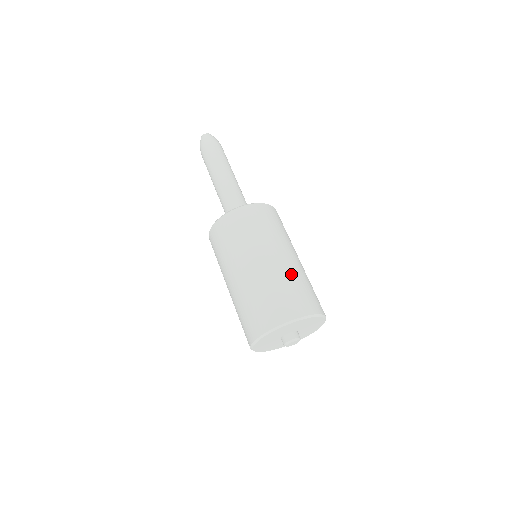
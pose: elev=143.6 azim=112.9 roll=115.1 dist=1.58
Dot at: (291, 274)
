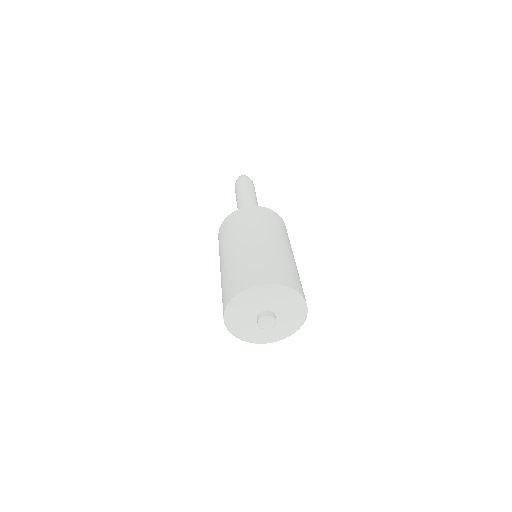
Dot at: (277, 255)
